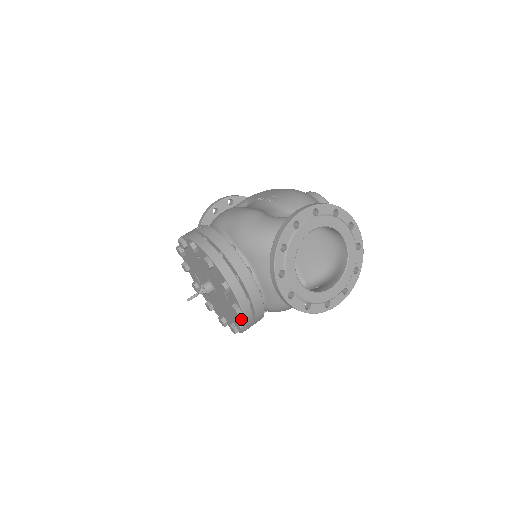
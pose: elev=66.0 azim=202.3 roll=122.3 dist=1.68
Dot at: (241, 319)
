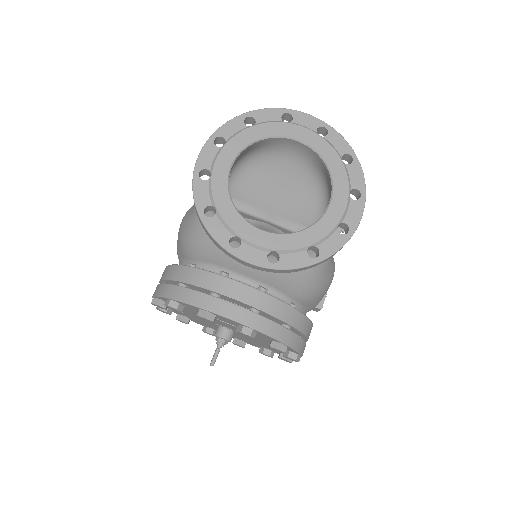
Dot at: (269, 338)
